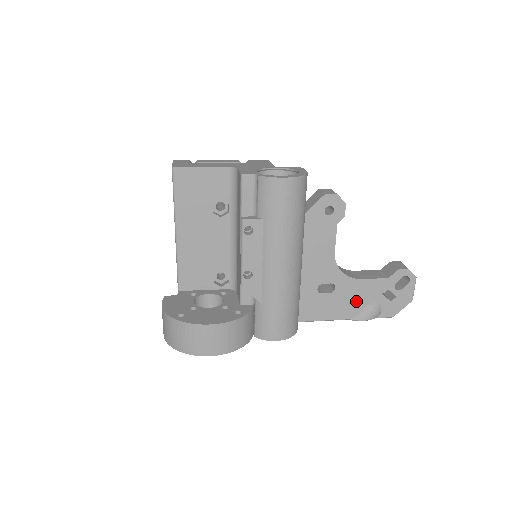
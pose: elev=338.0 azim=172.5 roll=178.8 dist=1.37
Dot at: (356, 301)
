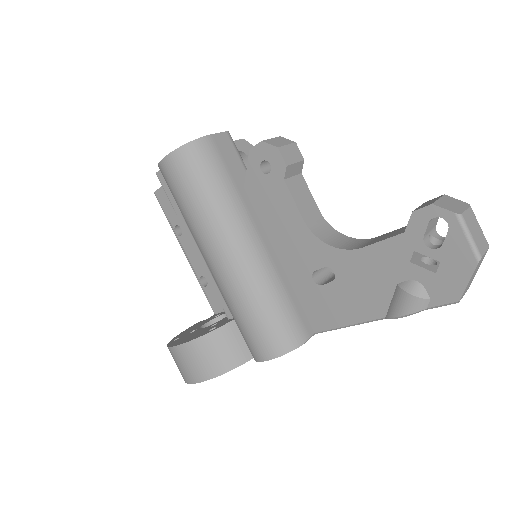
Dot at: (376, 285)
